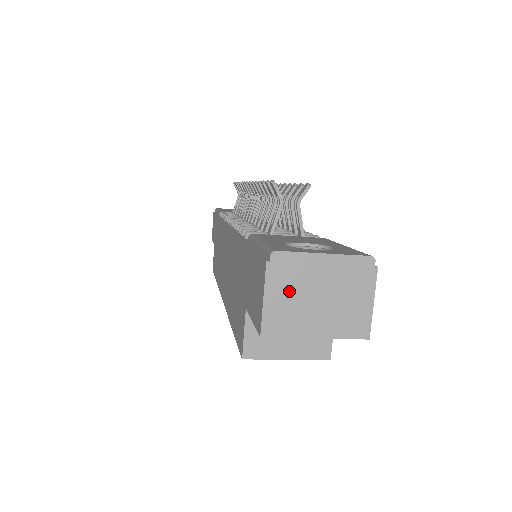
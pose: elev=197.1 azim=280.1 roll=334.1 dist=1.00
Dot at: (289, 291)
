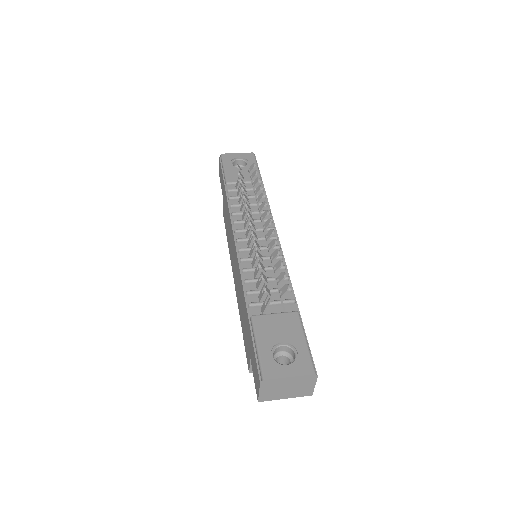
Dot at: (272, 389)
